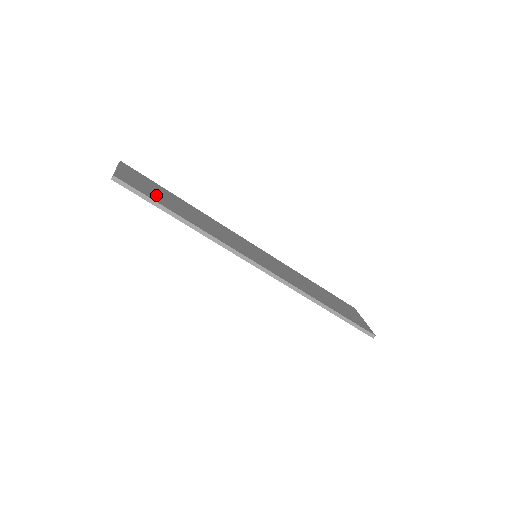
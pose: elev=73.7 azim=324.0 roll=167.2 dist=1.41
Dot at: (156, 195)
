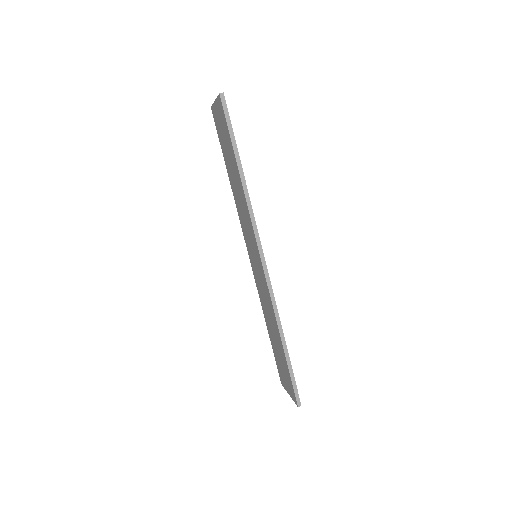
Dot at: occluded
